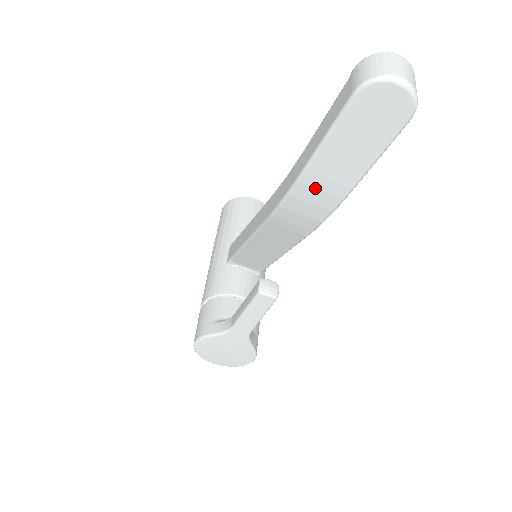
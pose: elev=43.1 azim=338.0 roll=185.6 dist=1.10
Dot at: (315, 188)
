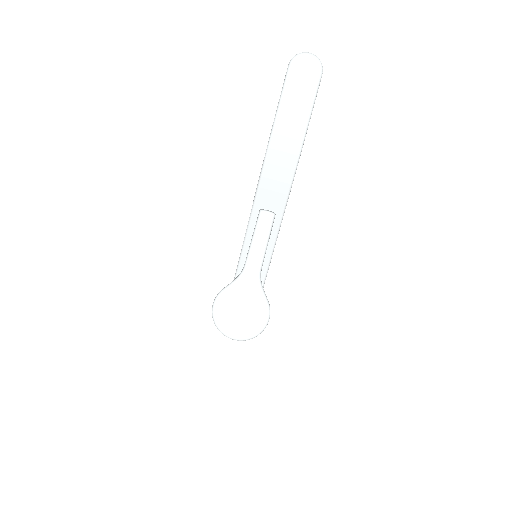
Dot at: (283, 136)
